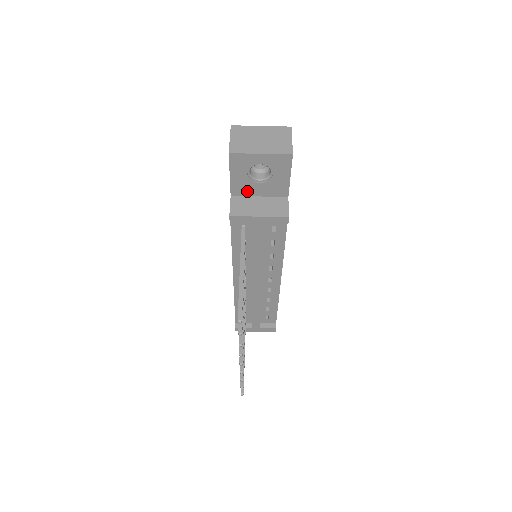
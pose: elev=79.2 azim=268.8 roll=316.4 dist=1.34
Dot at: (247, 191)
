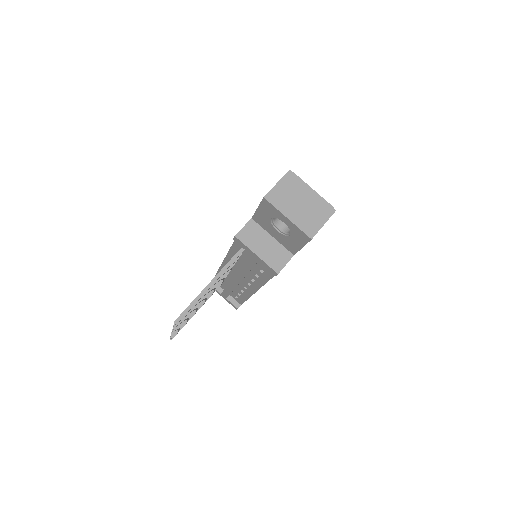
Dot at: (265, 226)
